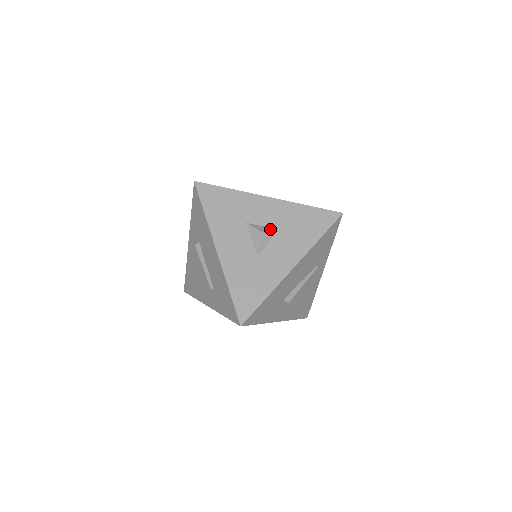
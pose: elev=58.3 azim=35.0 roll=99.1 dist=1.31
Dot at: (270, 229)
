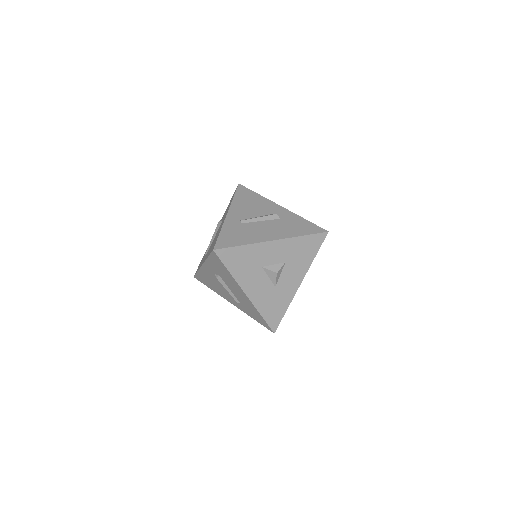
Dot at: (280, 266)
